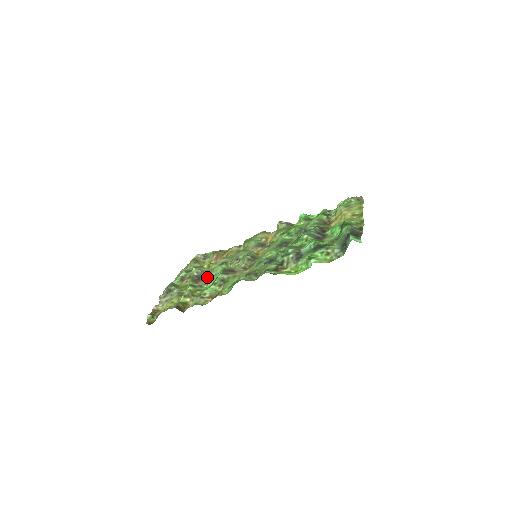
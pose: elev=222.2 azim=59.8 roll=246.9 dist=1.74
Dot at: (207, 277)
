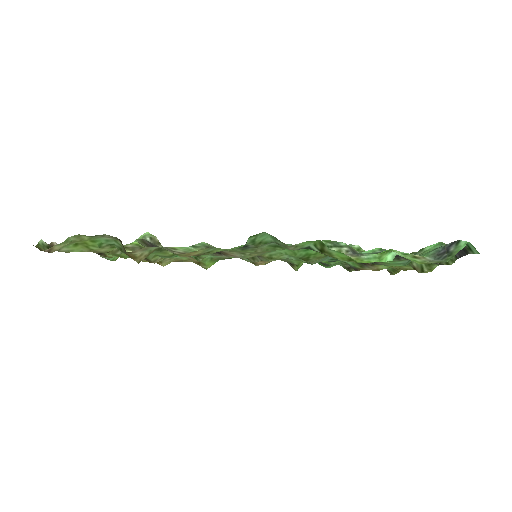
Dot at: occluded
